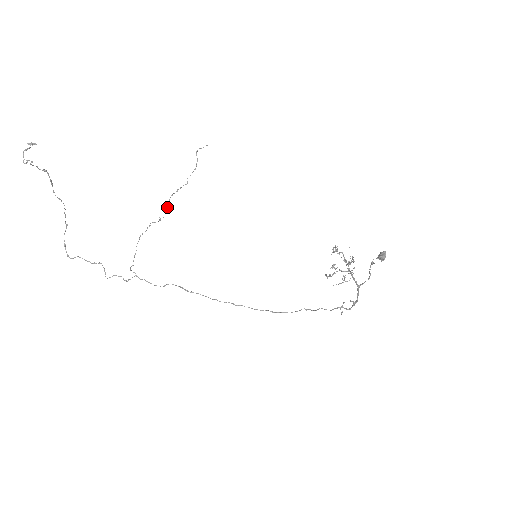
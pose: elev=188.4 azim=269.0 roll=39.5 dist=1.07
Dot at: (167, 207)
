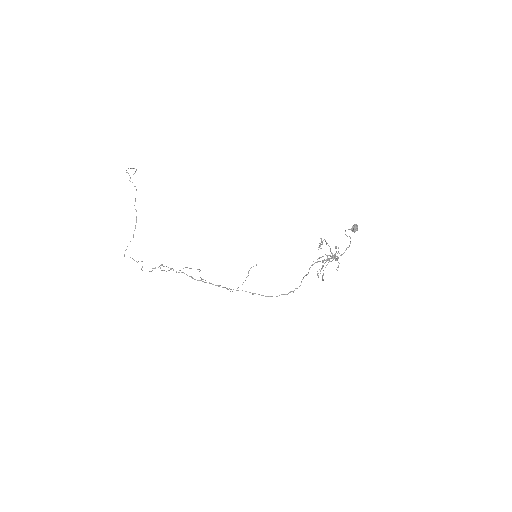
Dot at: occluded
